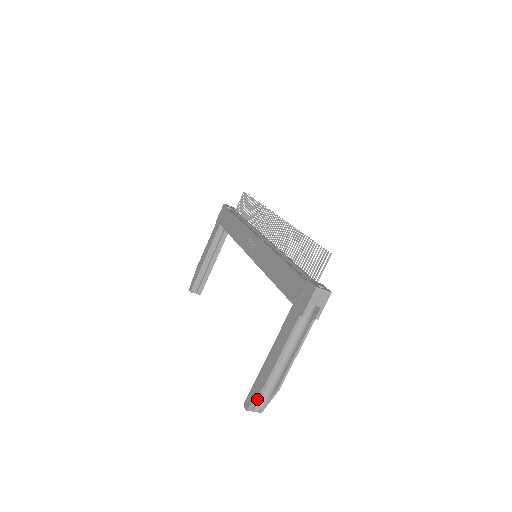
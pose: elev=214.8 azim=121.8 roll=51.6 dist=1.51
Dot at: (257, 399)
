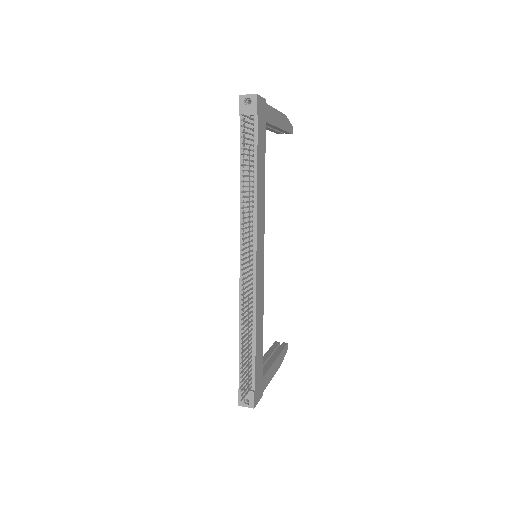
Dot at: occluded
